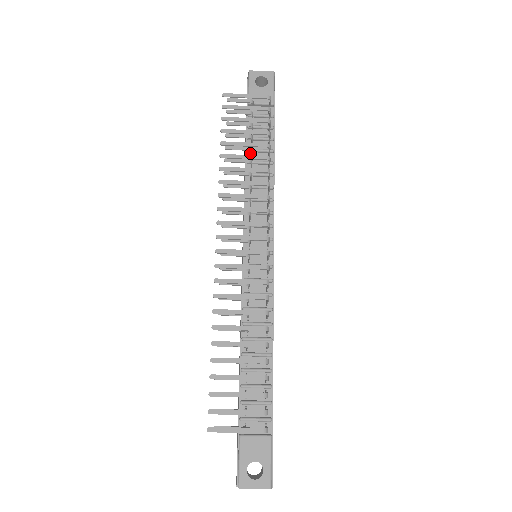
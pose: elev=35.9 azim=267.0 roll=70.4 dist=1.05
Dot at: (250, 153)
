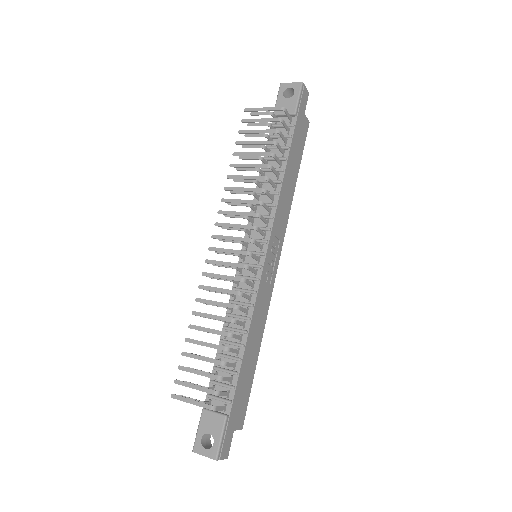
Dot at: (266, 161)
